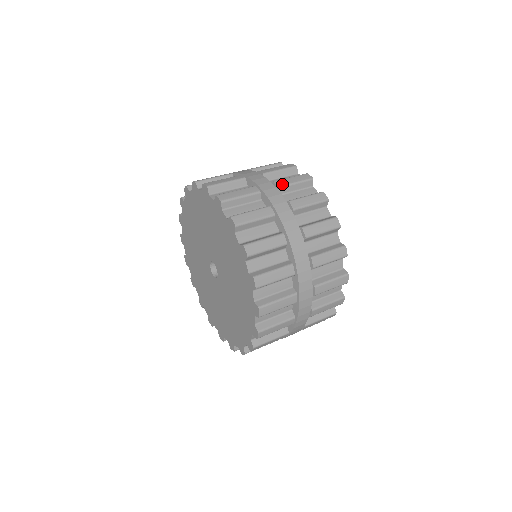
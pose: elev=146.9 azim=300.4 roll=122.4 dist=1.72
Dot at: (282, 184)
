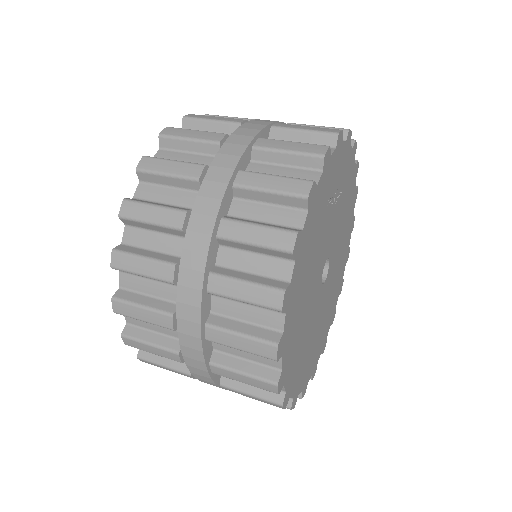
Dot at: (244, 182)
